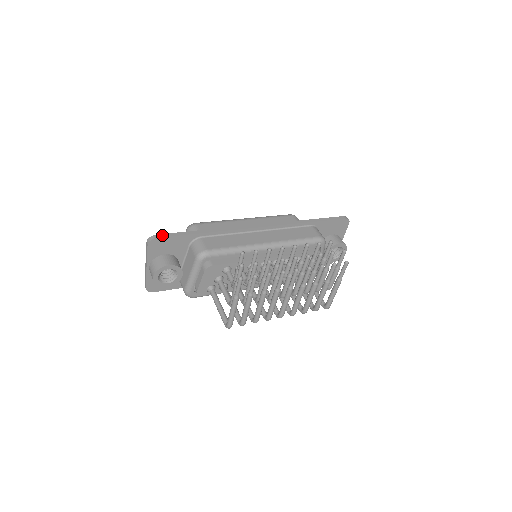
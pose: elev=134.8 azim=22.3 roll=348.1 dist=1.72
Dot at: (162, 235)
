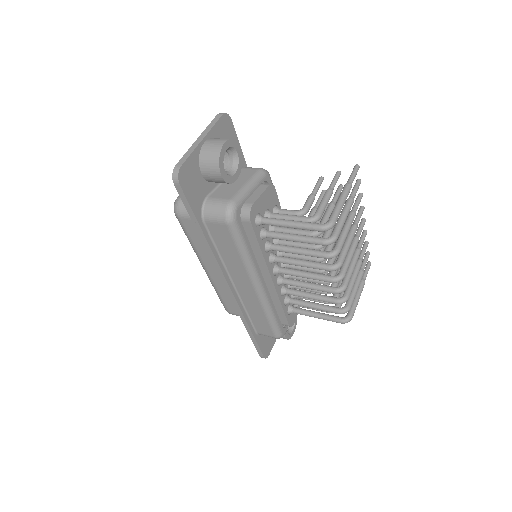
Dot at: (230, 125)
